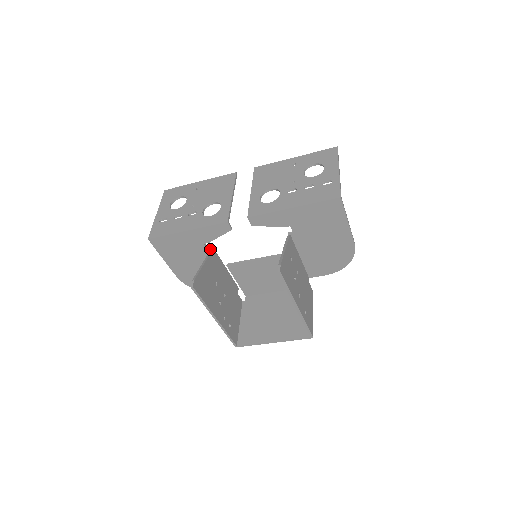
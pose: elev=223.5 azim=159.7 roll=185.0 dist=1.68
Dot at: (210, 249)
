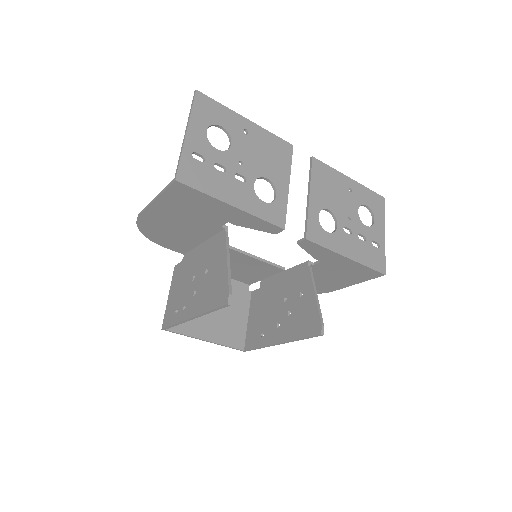
Dot at: (225, 227)
